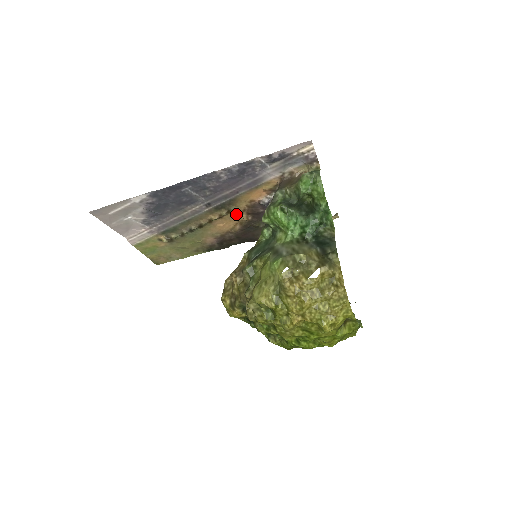
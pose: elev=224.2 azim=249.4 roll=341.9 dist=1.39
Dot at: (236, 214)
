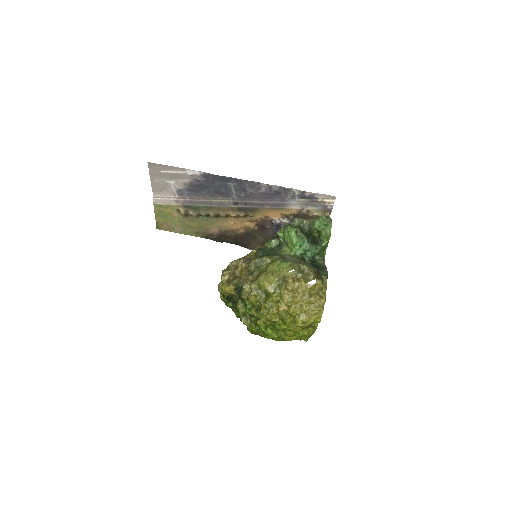
Dot at: (249, 220)
